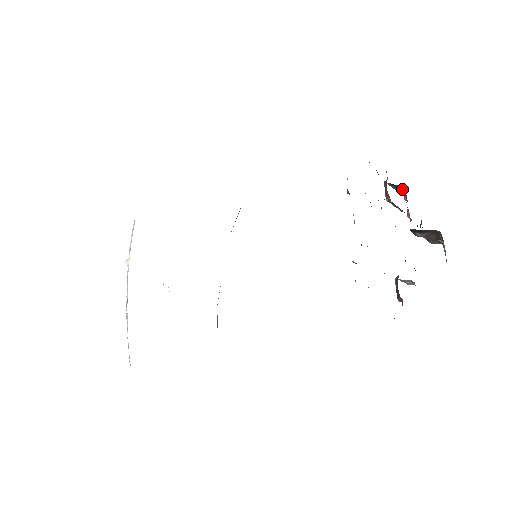
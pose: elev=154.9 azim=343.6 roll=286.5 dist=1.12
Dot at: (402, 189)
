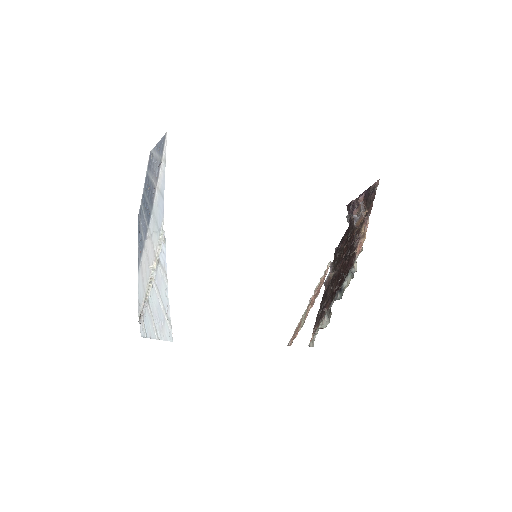
Dot at: occluded
